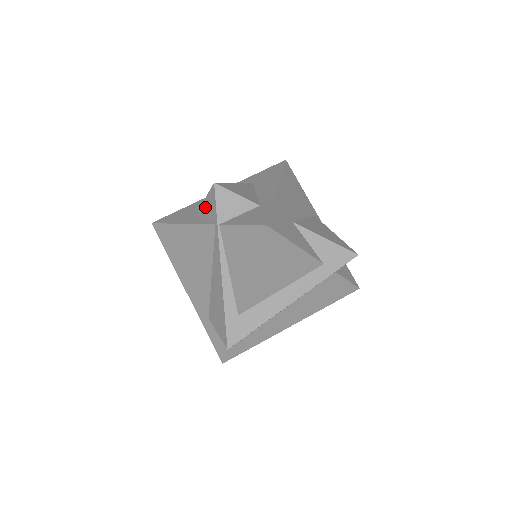
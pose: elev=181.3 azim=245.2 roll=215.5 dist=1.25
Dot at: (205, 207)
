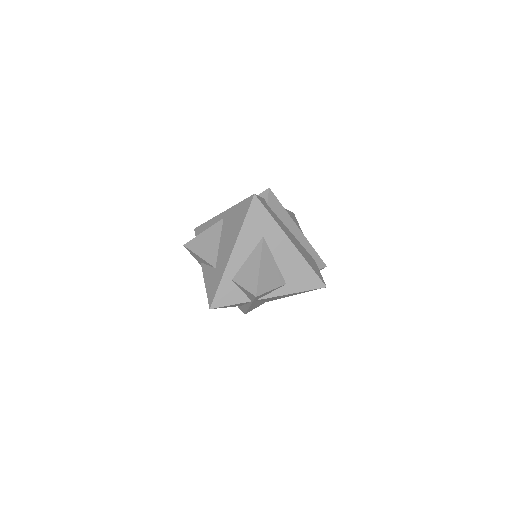
Dot at: occluded
